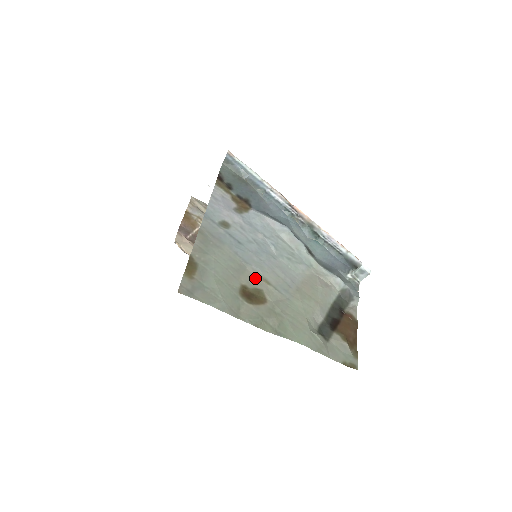
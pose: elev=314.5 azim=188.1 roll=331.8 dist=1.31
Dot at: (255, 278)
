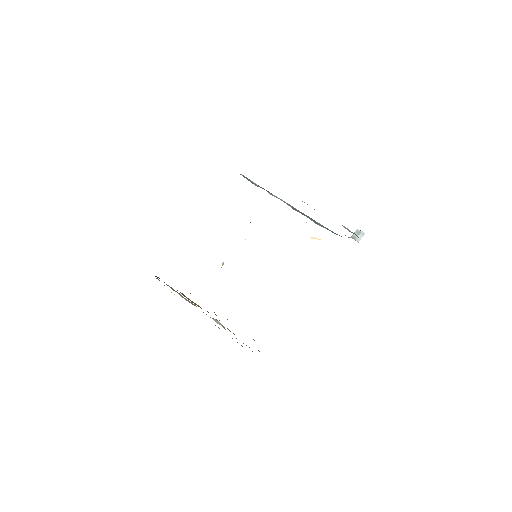
Dot at: occluded
